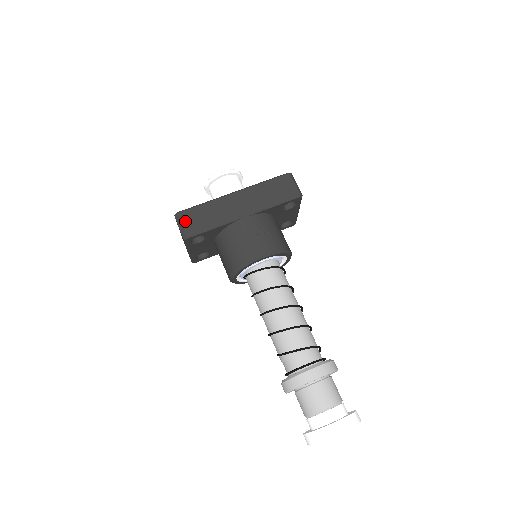
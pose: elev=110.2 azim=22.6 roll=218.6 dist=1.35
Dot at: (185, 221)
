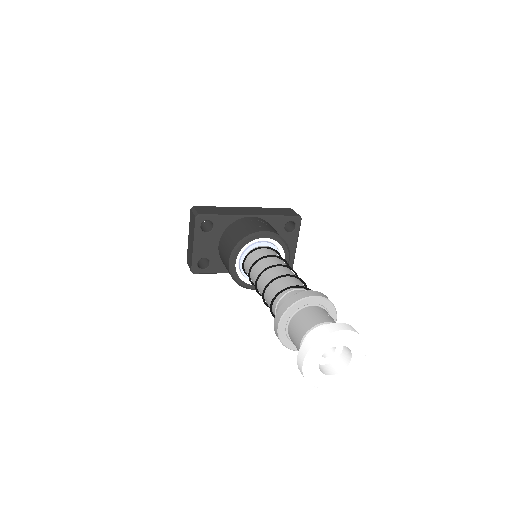
Dot at: (200, 209)
